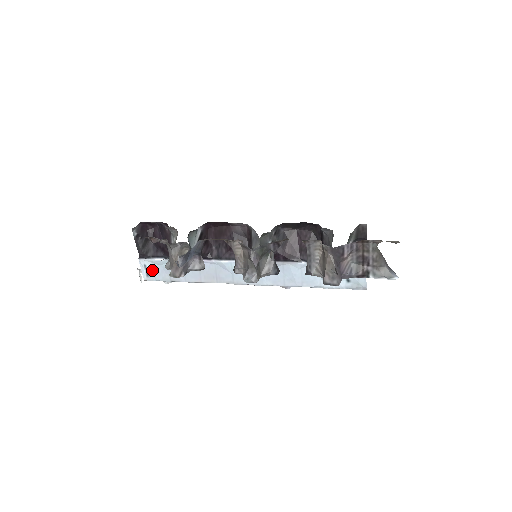
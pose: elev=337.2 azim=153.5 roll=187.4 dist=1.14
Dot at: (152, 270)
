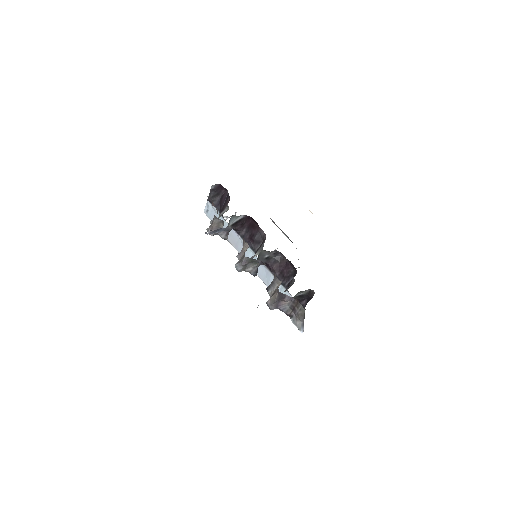
Dot at: (210, 211)
